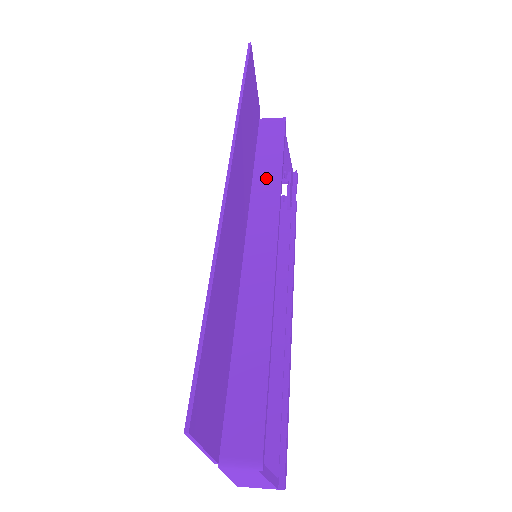
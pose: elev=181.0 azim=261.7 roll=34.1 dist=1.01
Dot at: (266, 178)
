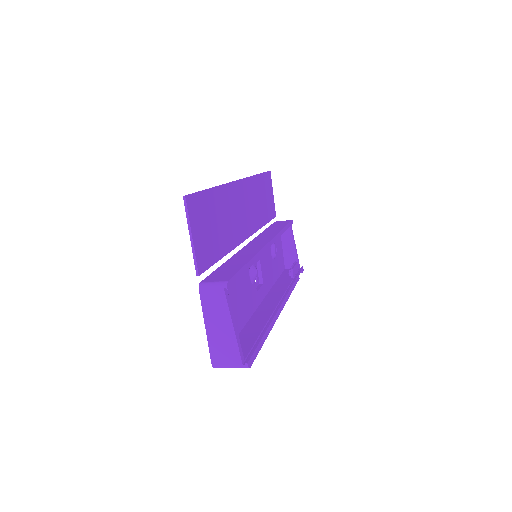
Dot at: (271, 231)
